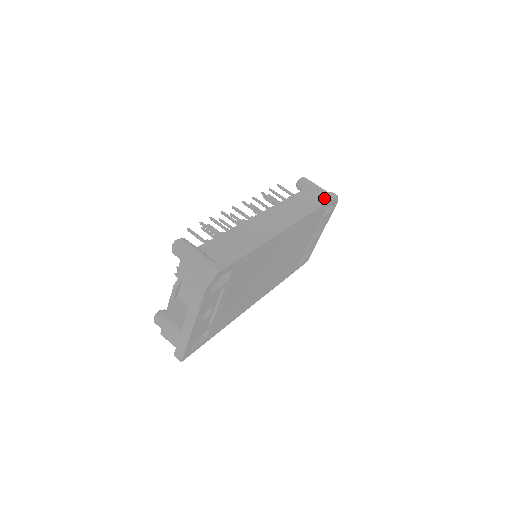
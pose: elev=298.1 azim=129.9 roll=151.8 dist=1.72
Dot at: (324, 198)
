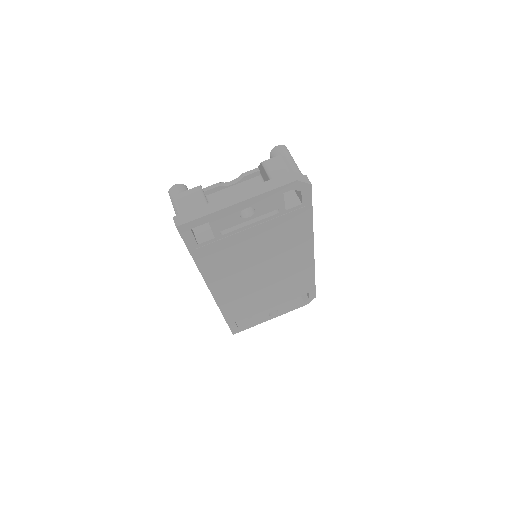
Dot at: occluded
